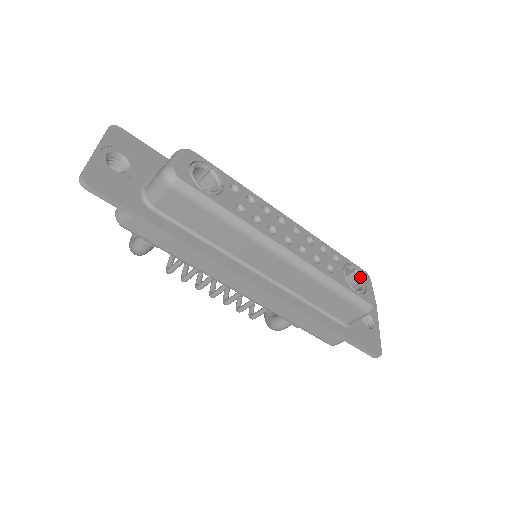
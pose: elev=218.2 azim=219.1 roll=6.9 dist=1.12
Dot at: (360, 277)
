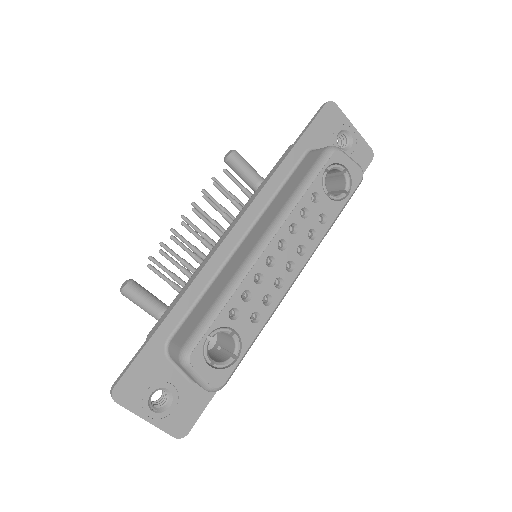
Dot at: (336, 169)
